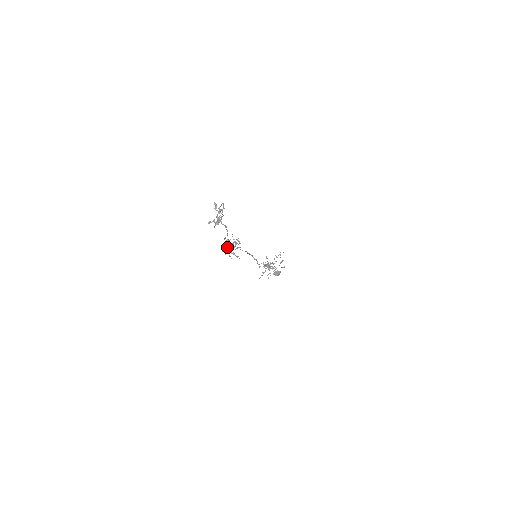
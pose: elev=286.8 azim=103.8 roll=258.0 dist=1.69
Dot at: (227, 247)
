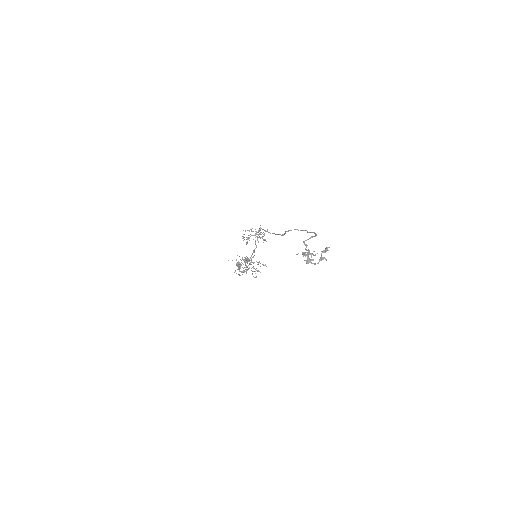
Dot at: occluded
